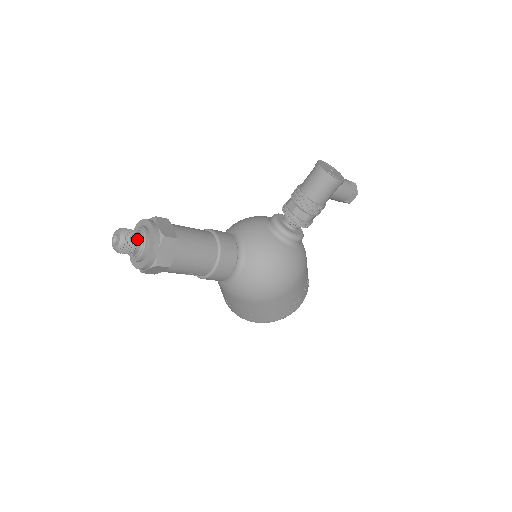
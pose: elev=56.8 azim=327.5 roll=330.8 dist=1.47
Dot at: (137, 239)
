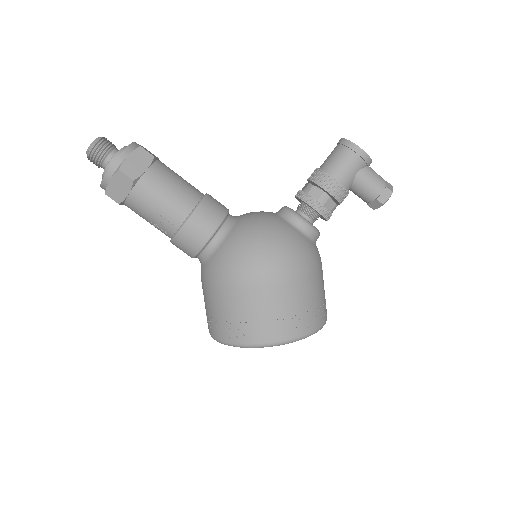
Dot at: (114, 149)
